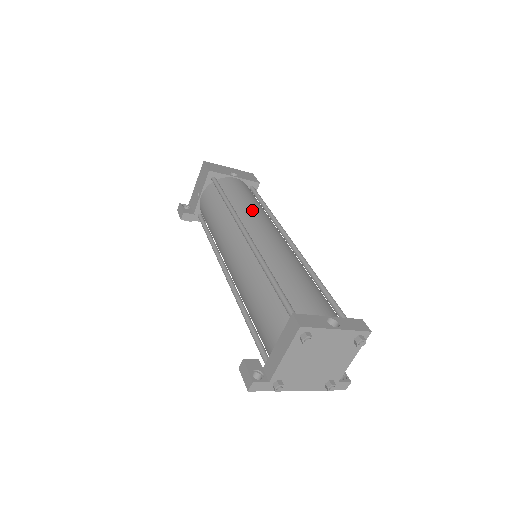
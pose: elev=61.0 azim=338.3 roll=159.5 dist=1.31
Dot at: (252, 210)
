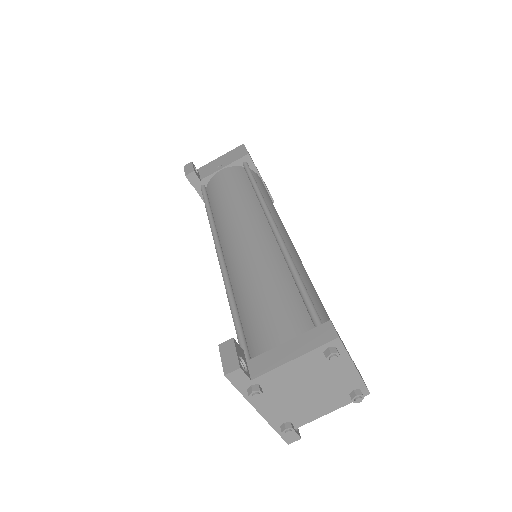
Dot at: (277, 213)
